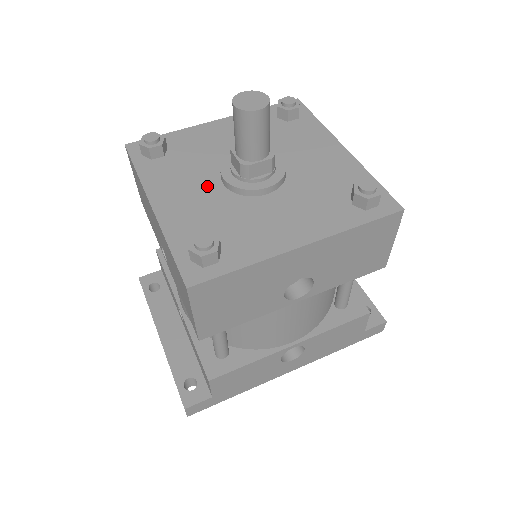
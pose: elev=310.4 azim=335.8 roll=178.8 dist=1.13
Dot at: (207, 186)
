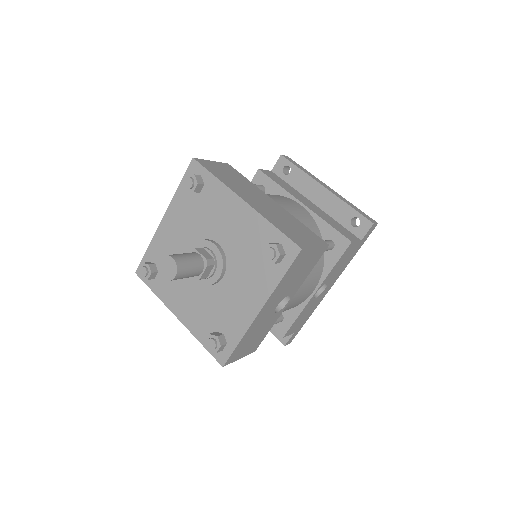
Dot at: (191, 287)
